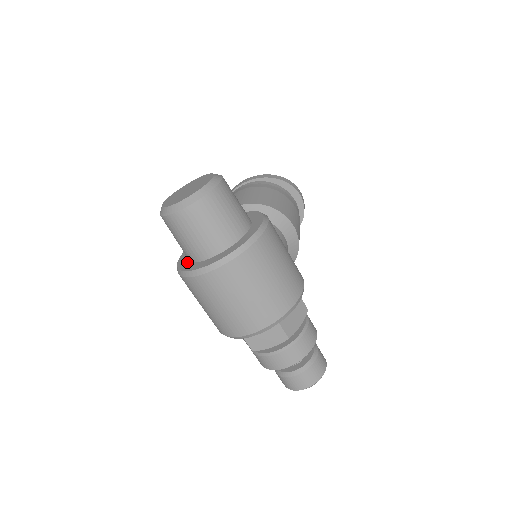
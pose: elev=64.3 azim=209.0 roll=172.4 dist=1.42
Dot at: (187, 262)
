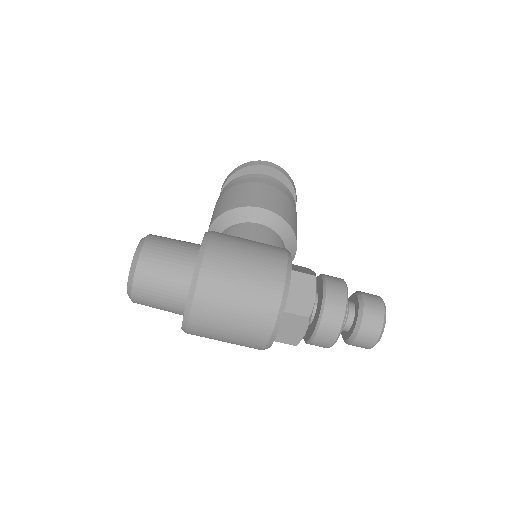
Dot at: occluded
